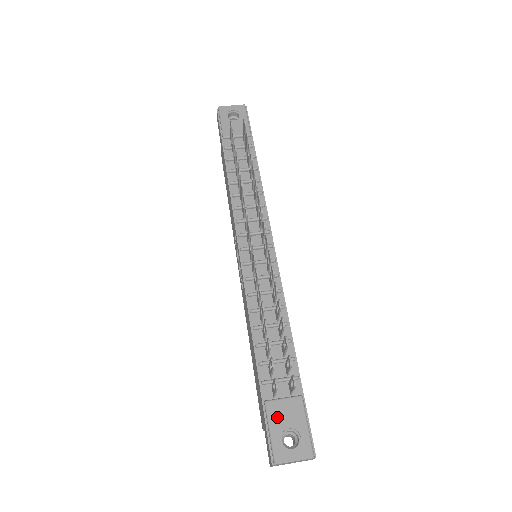
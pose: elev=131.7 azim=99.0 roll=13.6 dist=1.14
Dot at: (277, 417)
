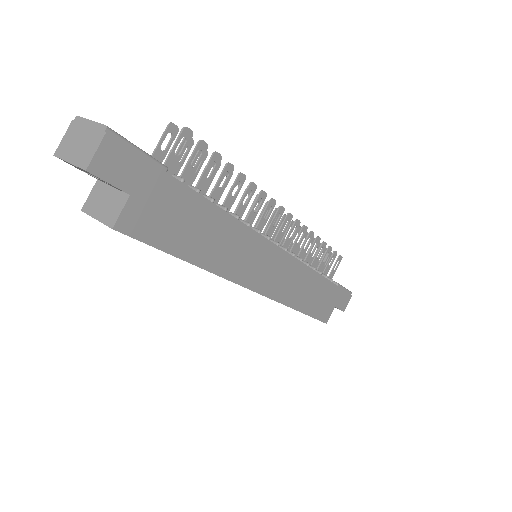
Dot at: occluded
